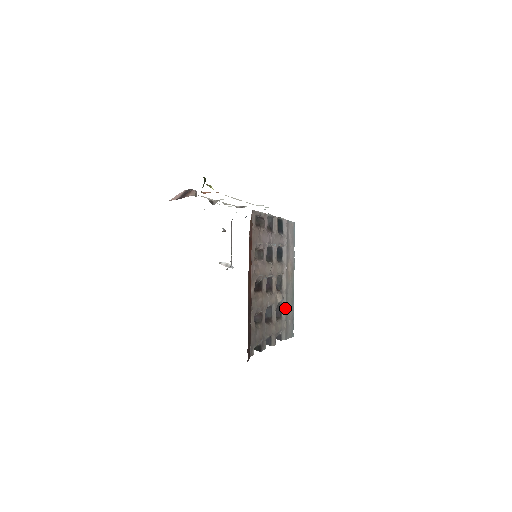
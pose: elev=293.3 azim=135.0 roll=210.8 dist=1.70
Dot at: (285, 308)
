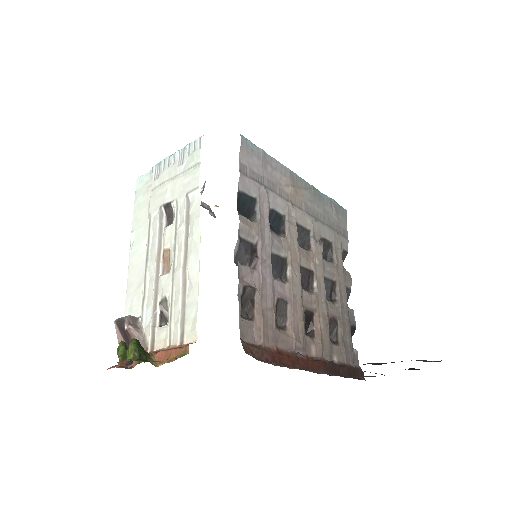
Dot at: (325, 228)
